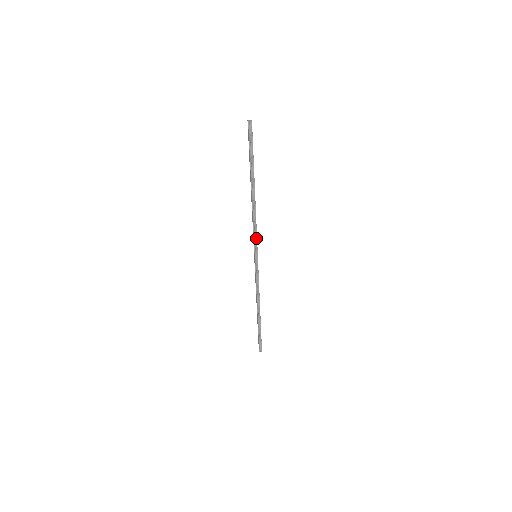
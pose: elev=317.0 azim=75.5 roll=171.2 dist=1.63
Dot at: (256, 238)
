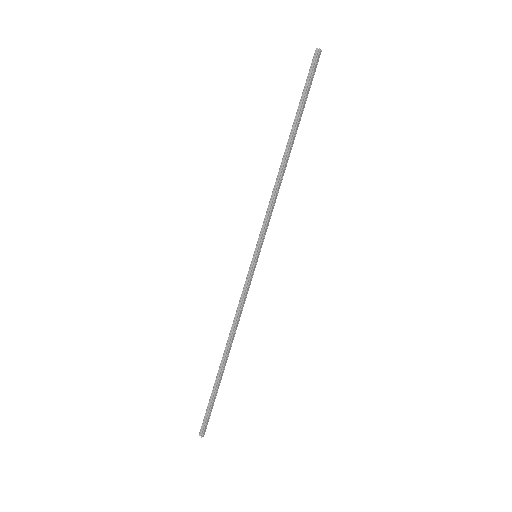
Dot at: (265, 225)
